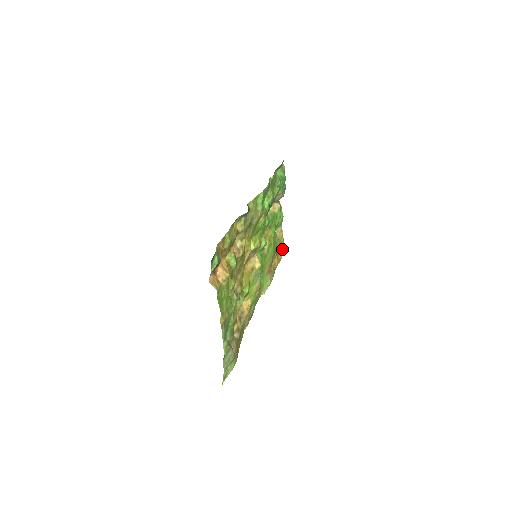
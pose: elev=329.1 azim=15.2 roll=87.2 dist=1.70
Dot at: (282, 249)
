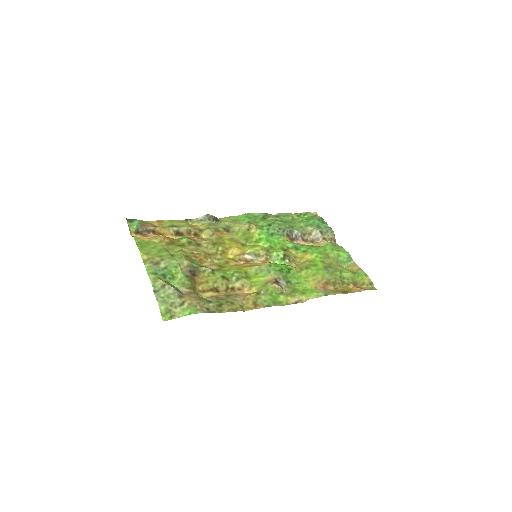
Dot at: (370, 282)
